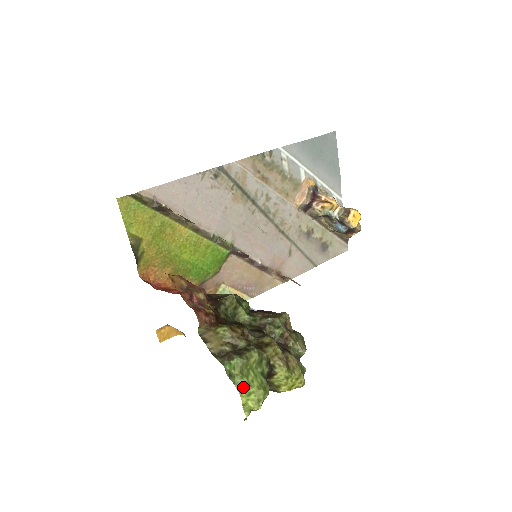
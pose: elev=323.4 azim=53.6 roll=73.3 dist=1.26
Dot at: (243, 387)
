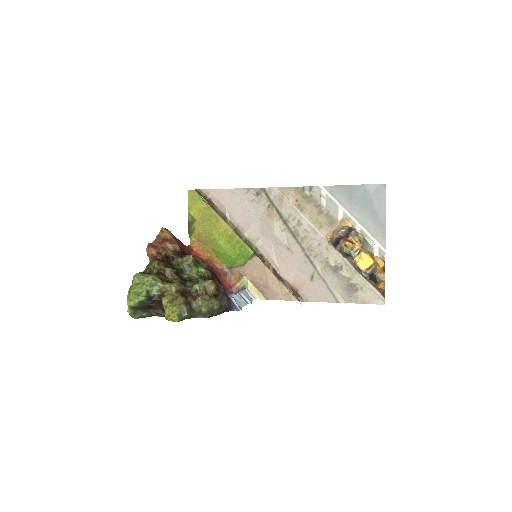
Dot at: (130, 289)
